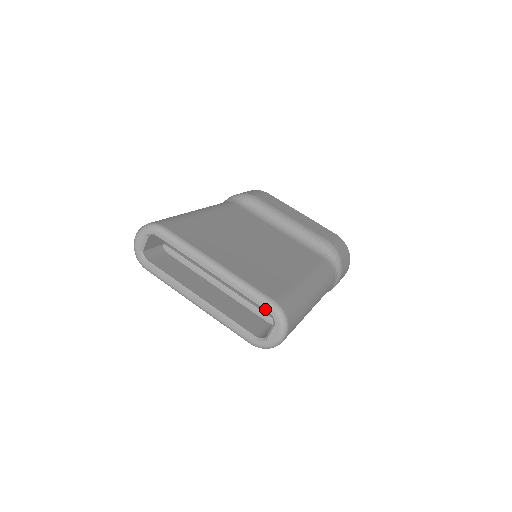
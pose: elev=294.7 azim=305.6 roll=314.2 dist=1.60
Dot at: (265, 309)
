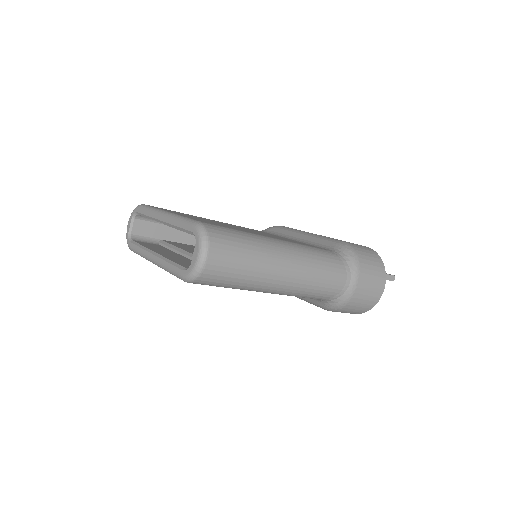
Dot at: (190, 230)
